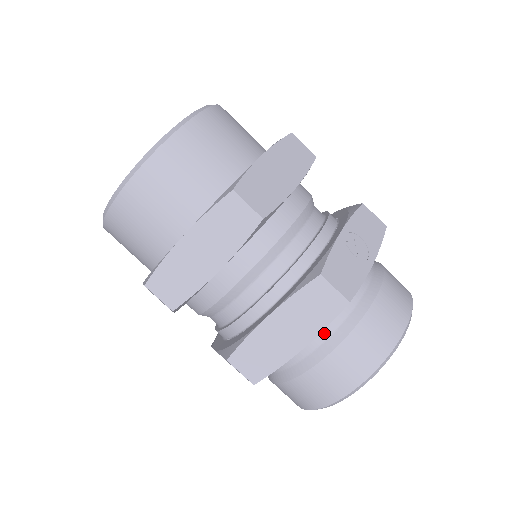
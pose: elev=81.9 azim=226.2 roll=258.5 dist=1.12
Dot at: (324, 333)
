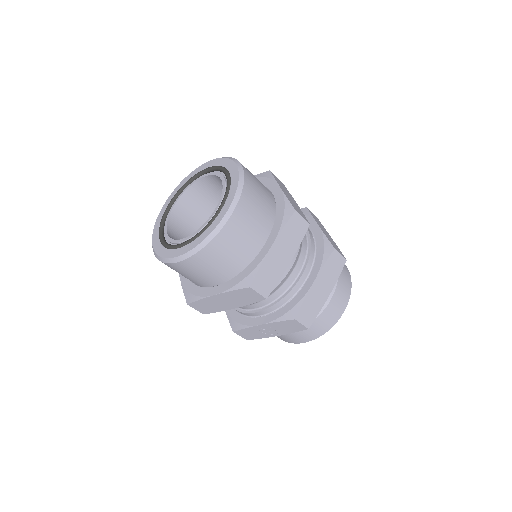
Dot at: occluded
